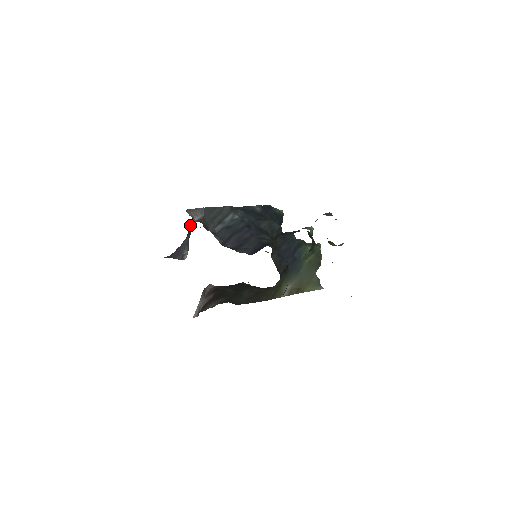
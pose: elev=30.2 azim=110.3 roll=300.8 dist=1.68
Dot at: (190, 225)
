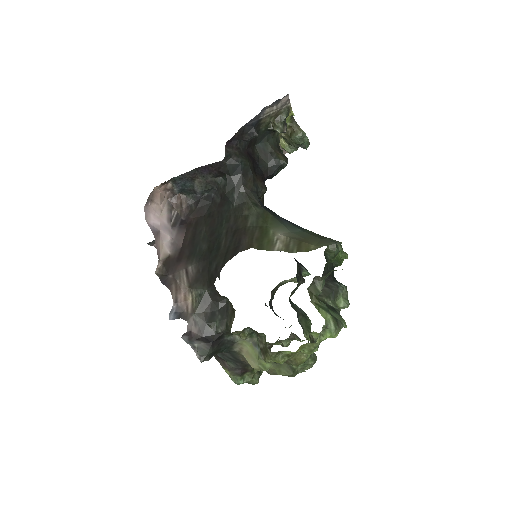
Dot at: occluded
